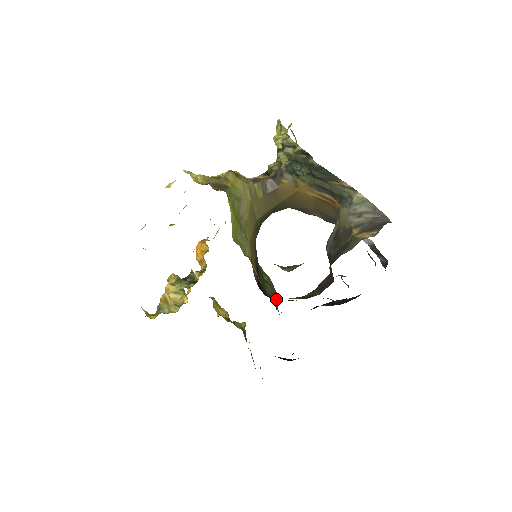
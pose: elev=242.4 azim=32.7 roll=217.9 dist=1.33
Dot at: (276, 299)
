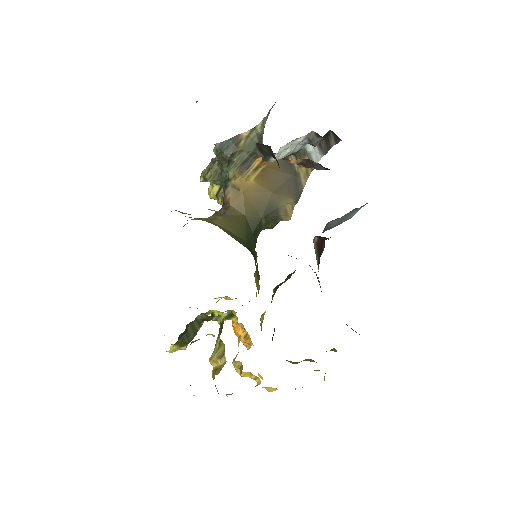
Dot at: occluded
